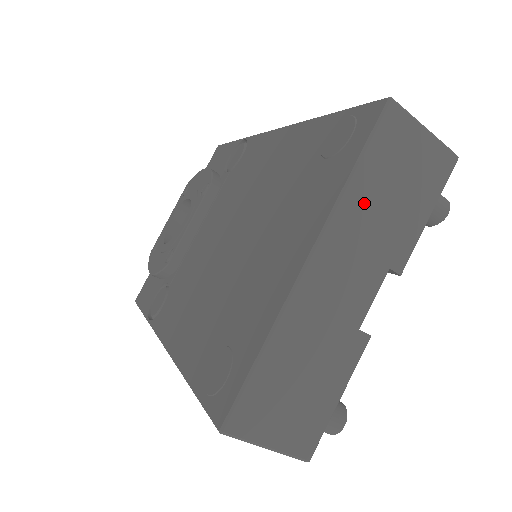
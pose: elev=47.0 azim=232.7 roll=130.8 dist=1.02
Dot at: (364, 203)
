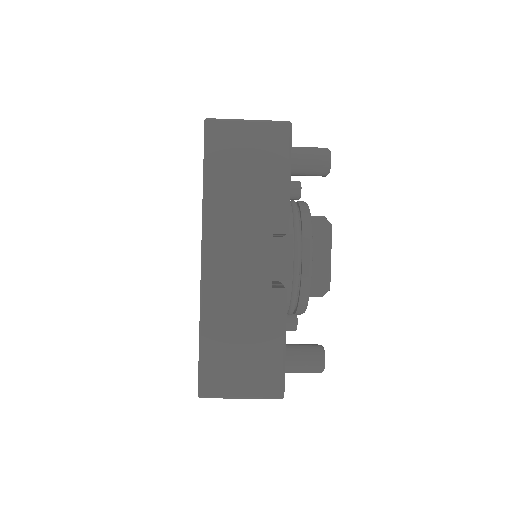
Dot at: (224, 200)
